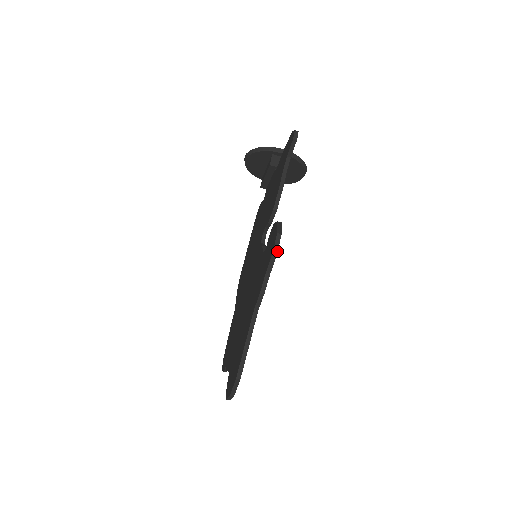
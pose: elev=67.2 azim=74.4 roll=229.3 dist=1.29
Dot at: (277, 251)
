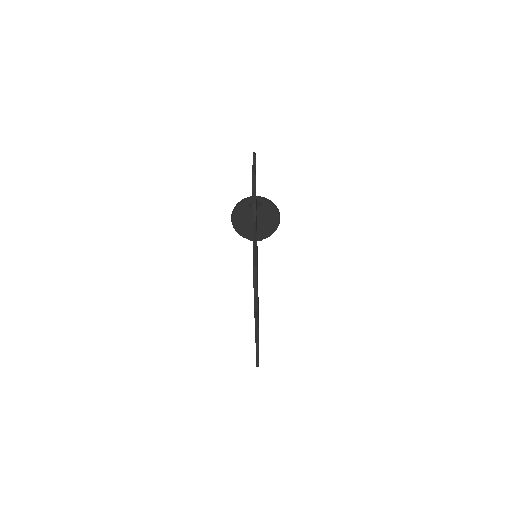
Dot at: occluded
